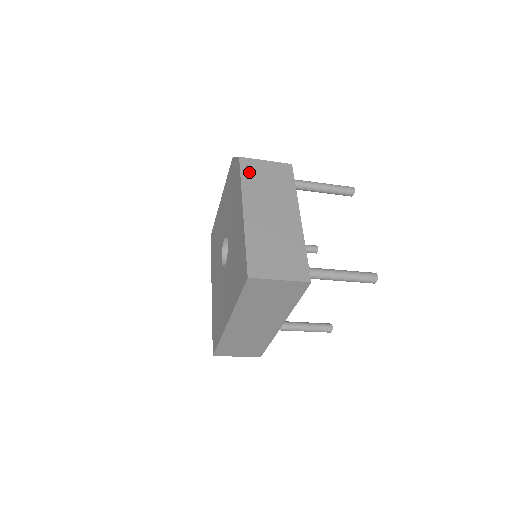
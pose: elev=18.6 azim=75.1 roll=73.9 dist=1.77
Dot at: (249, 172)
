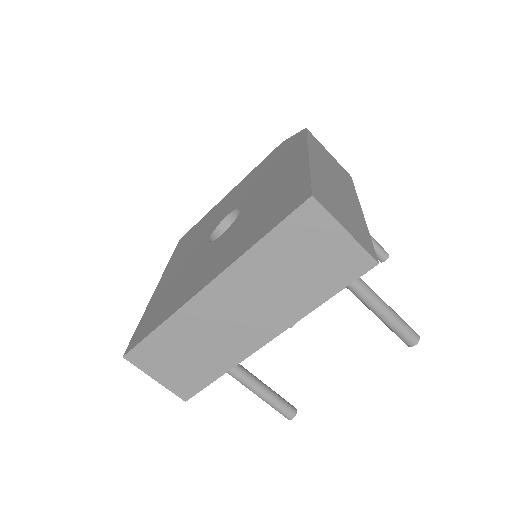
Dot at: (315, 143)
